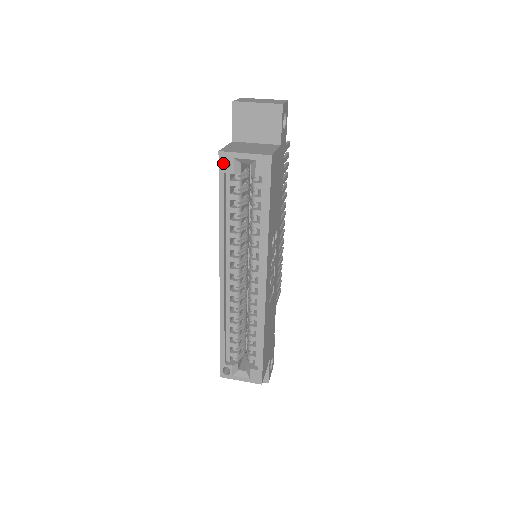
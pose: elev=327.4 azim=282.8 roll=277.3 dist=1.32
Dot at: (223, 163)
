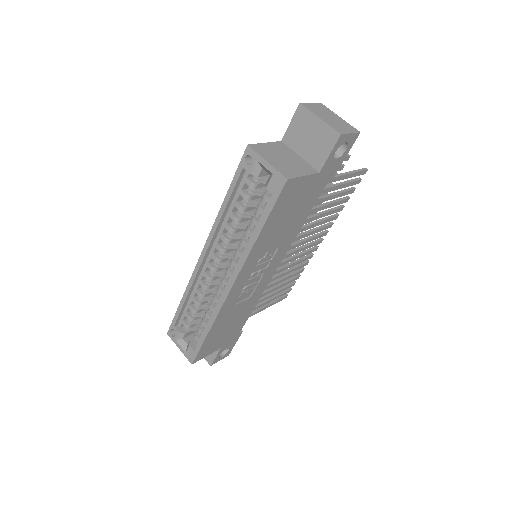
Dot at: (248, 158)
